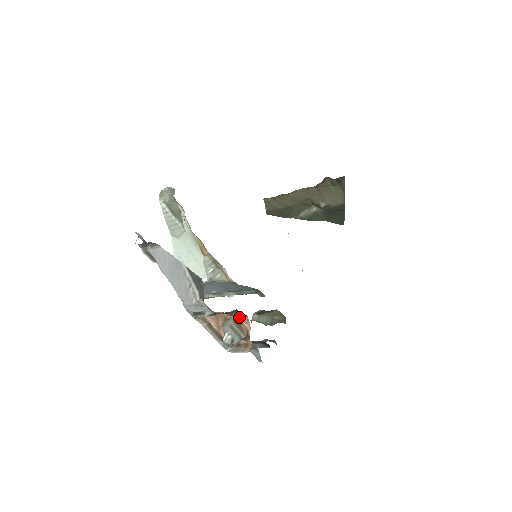
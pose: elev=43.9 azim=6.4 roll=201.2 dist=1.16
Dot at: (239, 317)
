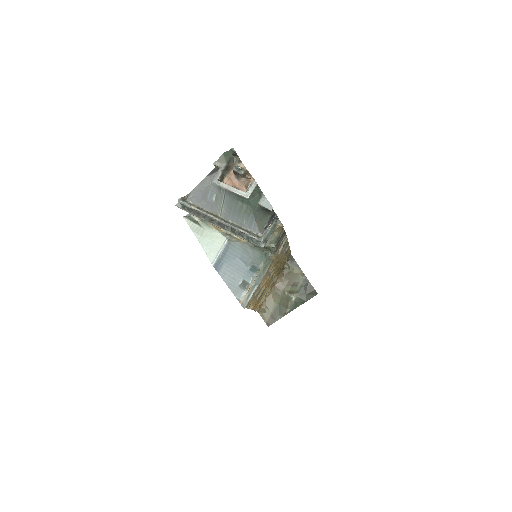
Dot at: occluded
